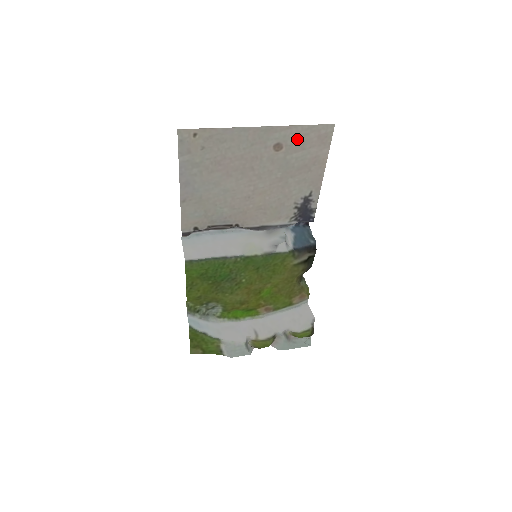
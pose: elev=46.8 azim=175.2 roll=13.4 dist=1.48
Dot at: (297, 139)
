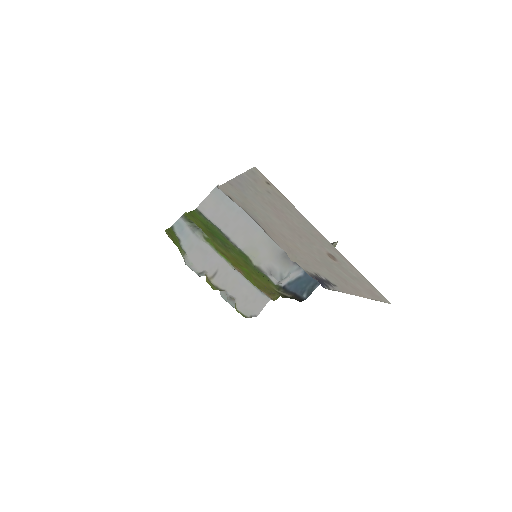
Dot at: (352, 272)
